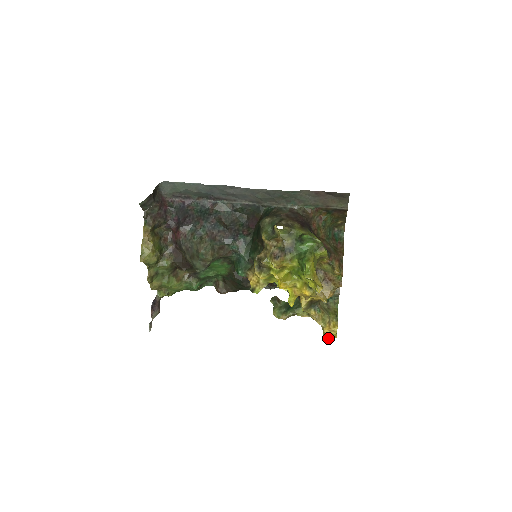
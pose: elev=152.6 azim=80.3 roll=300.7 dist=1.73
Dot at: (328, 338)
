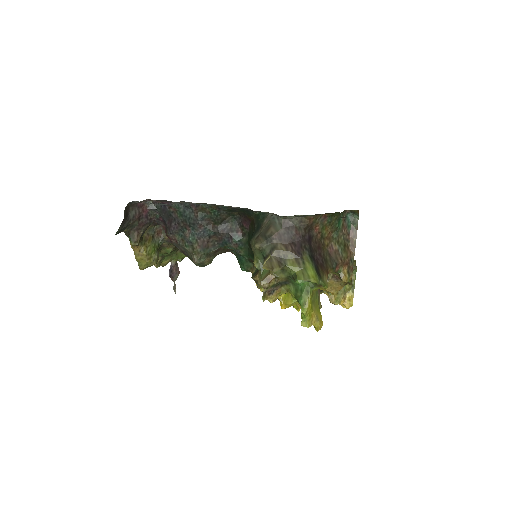
Dot at: occluded
